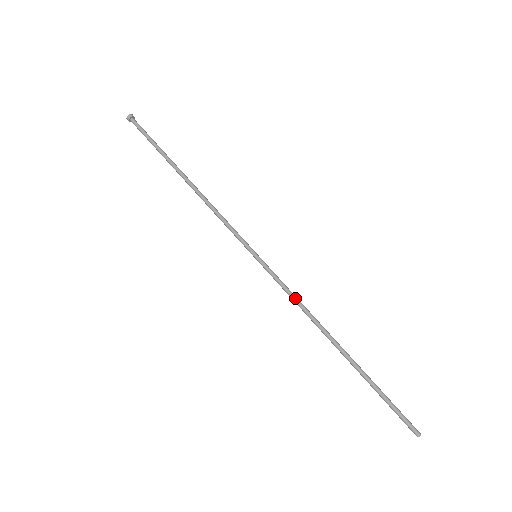
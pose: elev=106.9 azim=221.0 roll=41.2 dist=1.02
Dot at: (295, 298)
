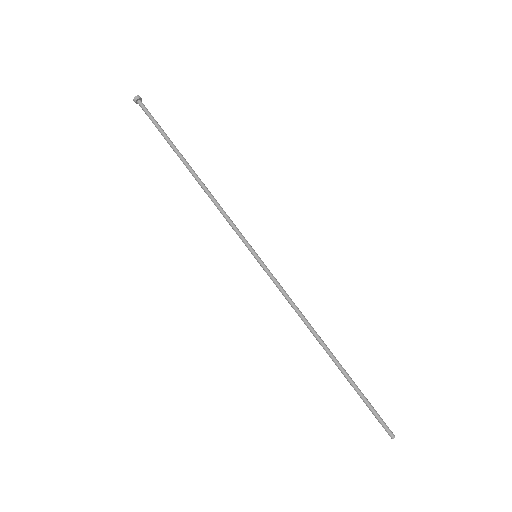
Dot at: (290, 301)
